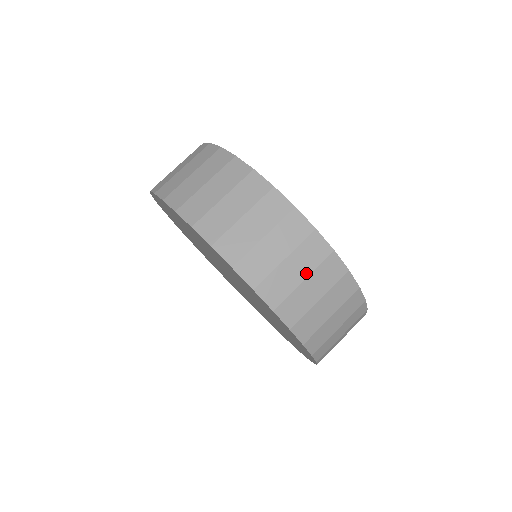
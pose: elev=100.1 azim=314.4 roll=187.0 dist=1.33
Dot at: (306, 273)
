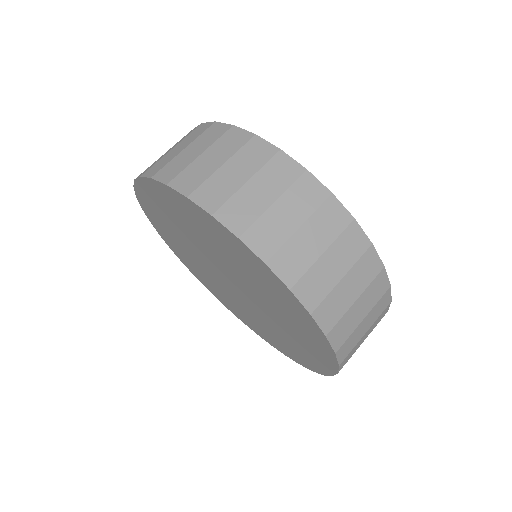
Dot at: (249, 174)
